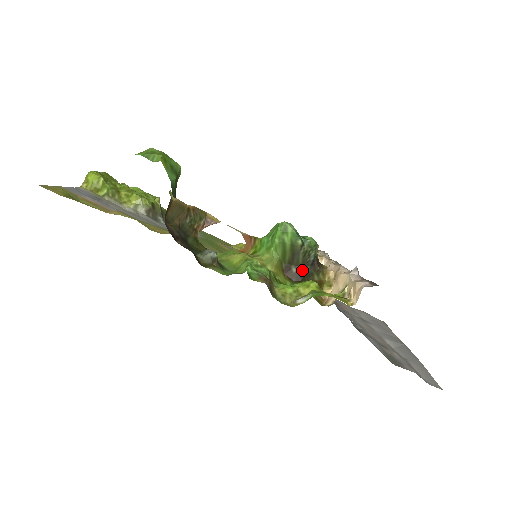
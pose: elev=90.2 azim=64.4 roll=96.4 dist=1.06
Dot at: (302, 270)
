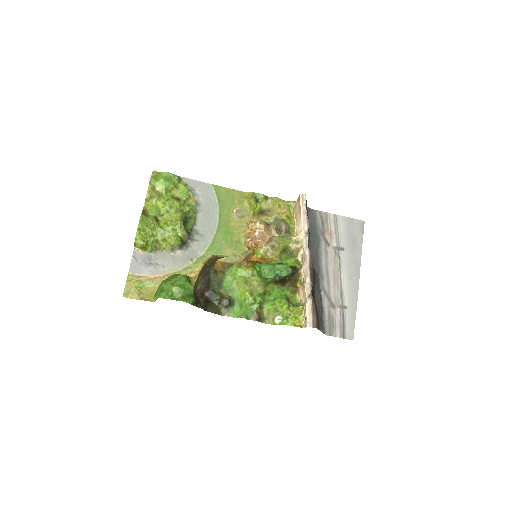
Dot at: (283, 279)
